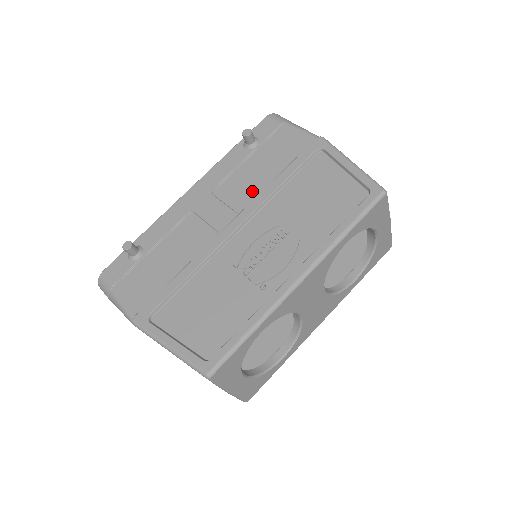
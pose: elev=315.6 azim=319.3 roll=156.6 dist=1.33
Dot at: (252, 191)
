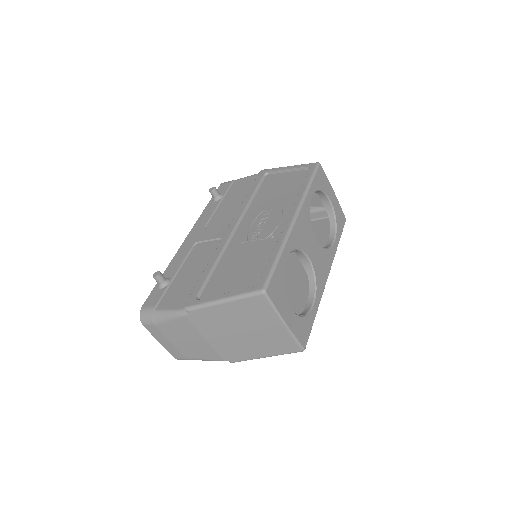
Dot at: (233, 212)
